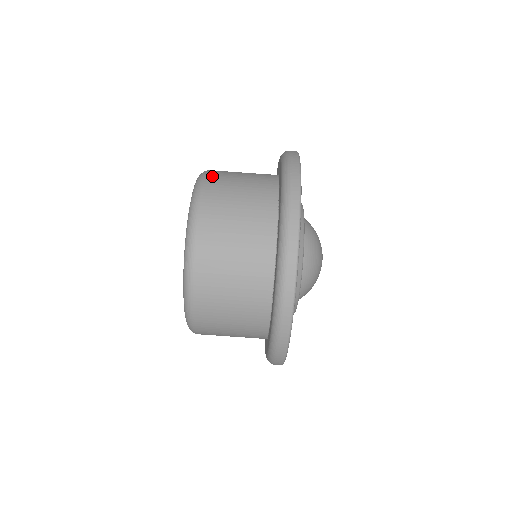
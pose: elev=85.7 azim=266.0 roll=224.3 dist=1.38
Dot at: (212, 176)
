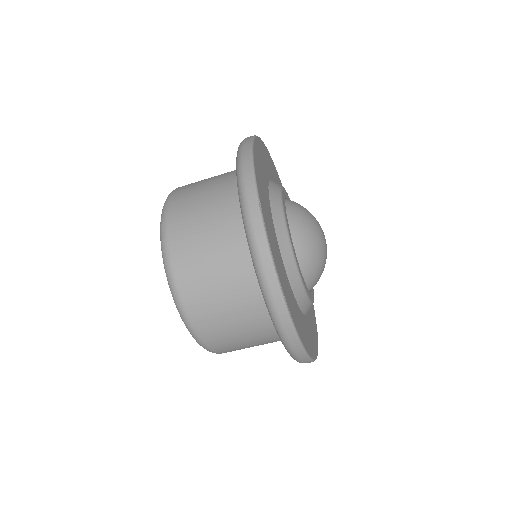
Dot at: (173, 209)
